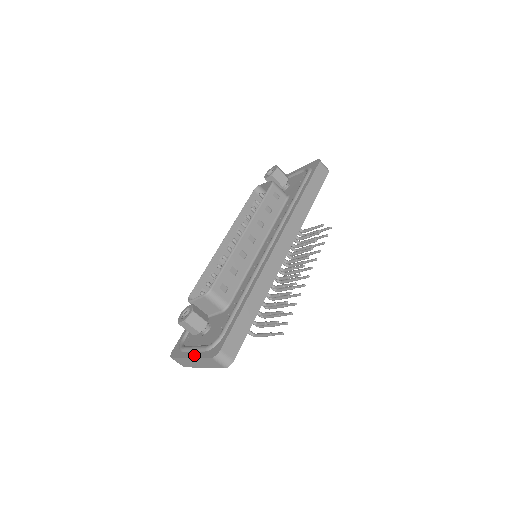
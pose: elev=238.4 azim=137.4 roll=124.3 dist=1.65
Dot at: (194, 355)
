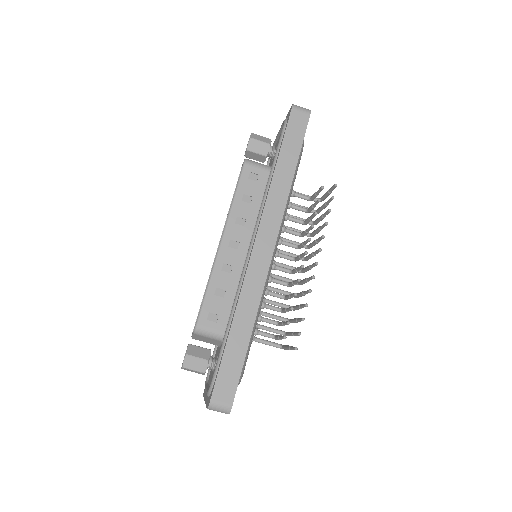
Dot at: (205, 399)
